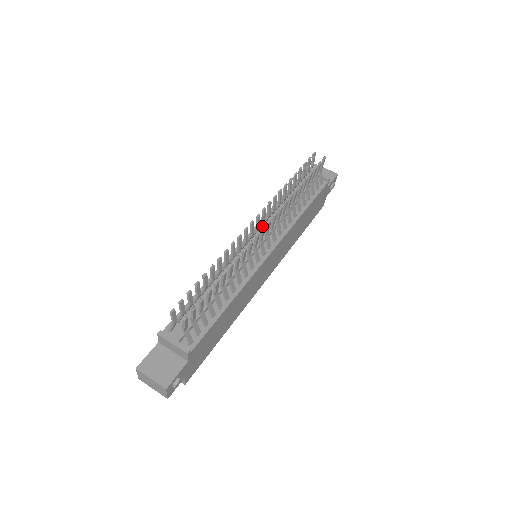
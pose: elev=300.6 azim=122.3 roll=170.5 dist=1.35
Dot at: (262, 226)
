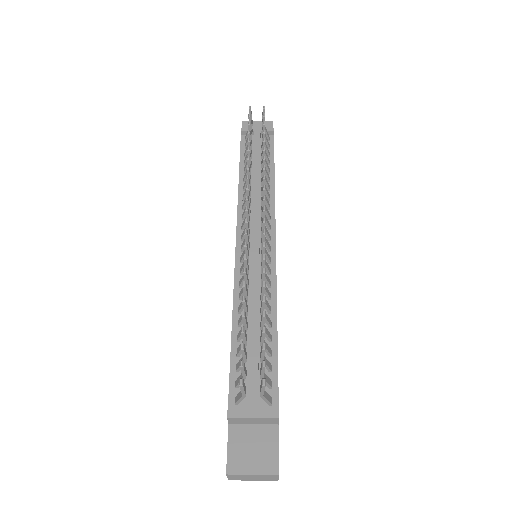
Dot at: occluded
